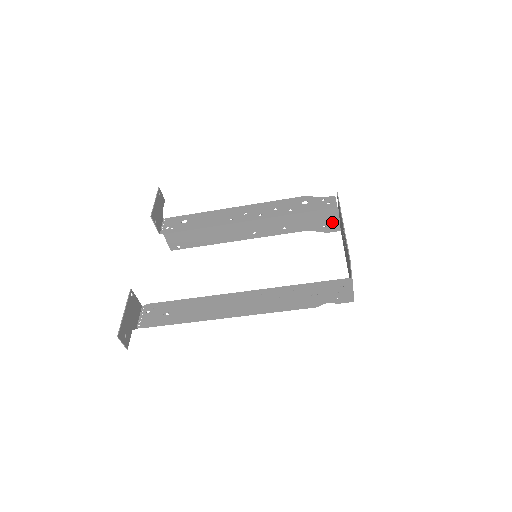
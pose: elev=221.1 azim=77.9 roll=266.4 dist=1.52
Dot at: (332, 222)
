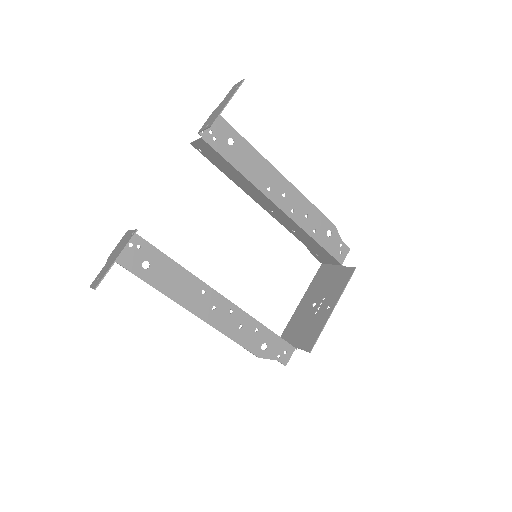
Dot at: (325, 260)
